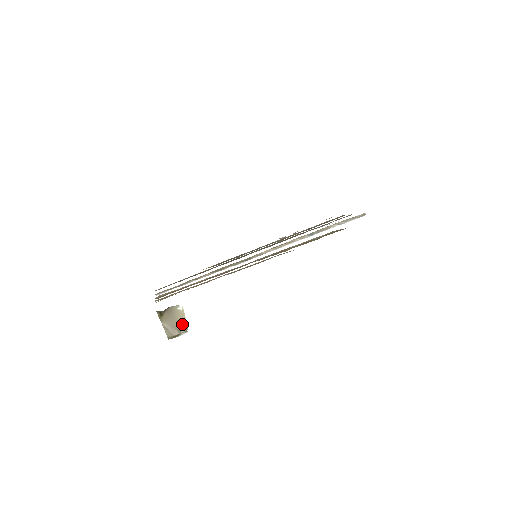
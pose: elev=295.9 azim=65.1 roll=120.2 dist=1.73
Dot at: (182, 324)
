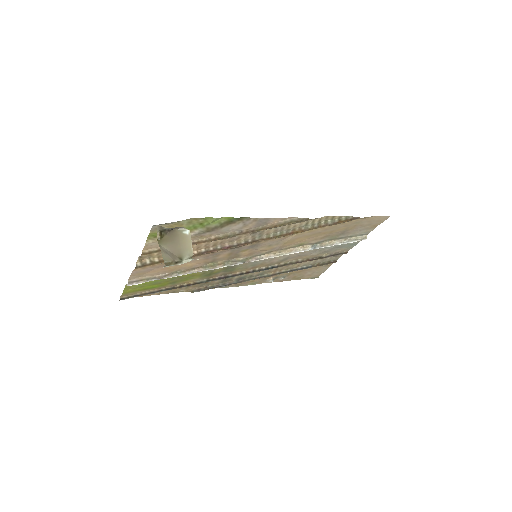
Dot at: (186, 250)
